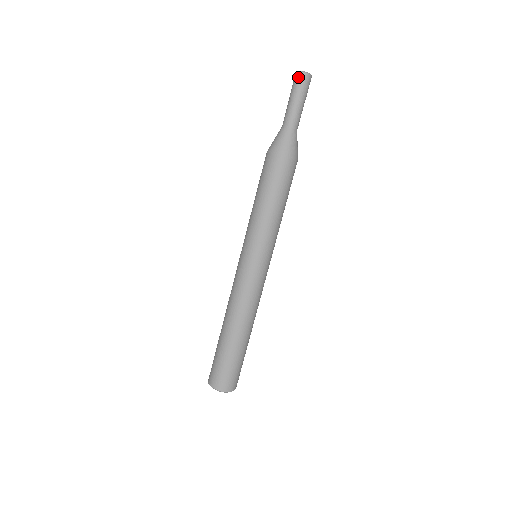
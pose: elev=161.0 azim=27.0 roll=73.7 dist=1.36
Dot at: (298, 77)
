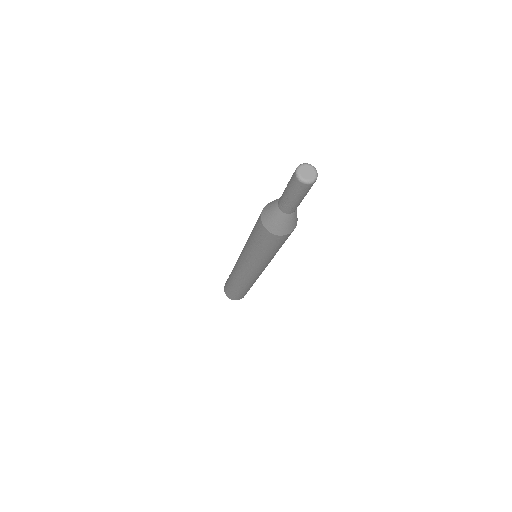
Dot at: (294, 180)
